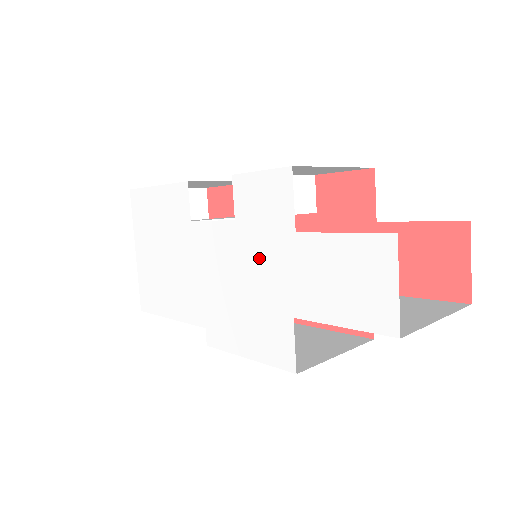
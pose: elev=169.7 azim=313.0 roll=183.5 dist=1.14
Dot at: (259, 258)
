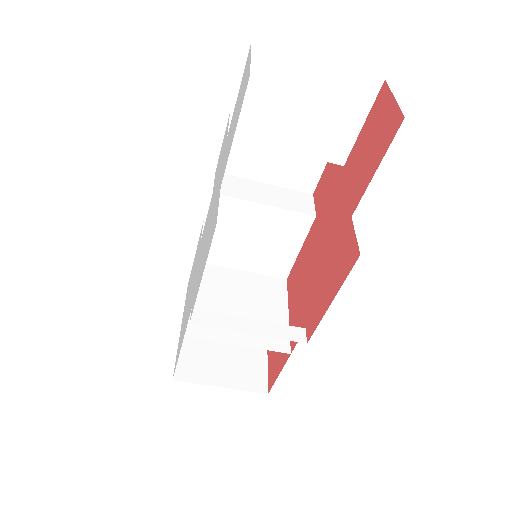
Dot at: occluded
